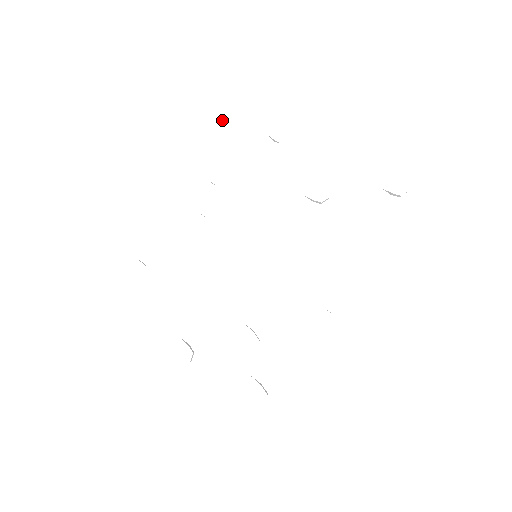
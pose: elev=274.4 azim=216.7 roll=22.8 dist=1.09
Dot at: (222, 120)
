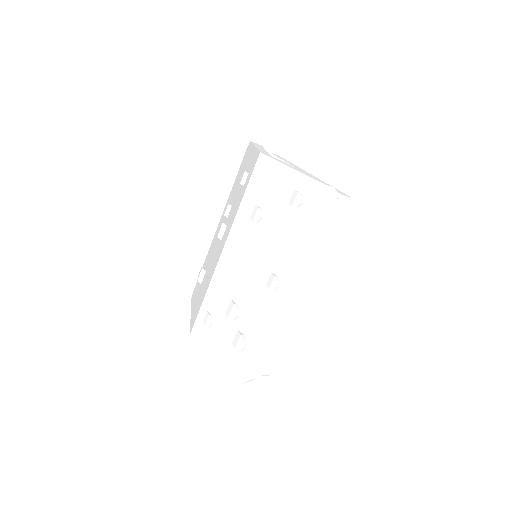
Dot at: occluded
